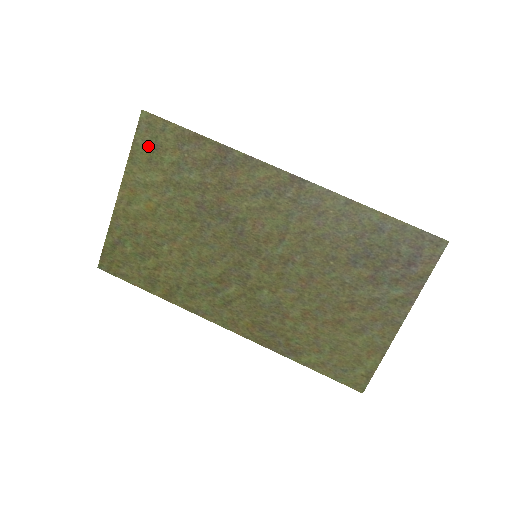
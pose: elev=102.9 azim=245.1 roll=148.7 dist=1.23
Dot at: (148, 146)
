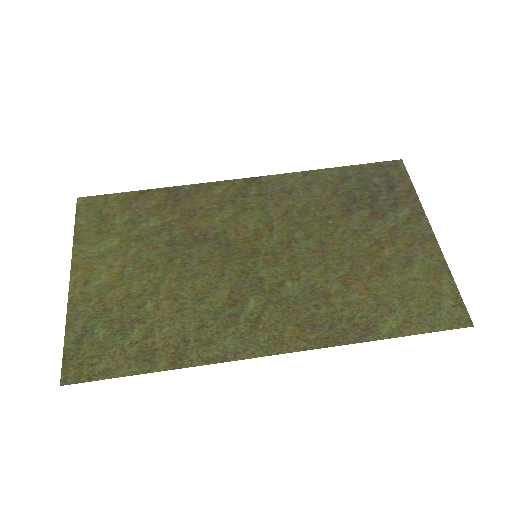
Dot at: (93, 222)
